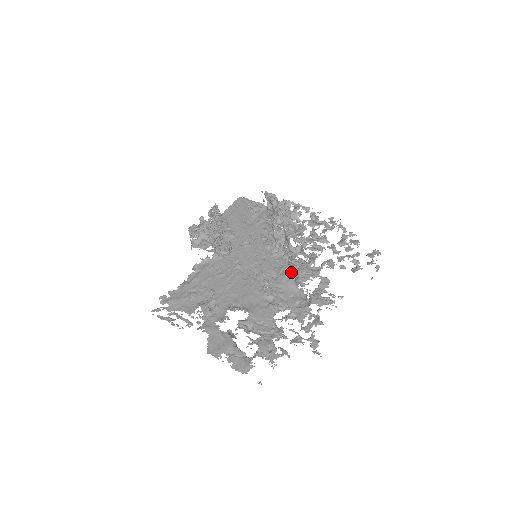
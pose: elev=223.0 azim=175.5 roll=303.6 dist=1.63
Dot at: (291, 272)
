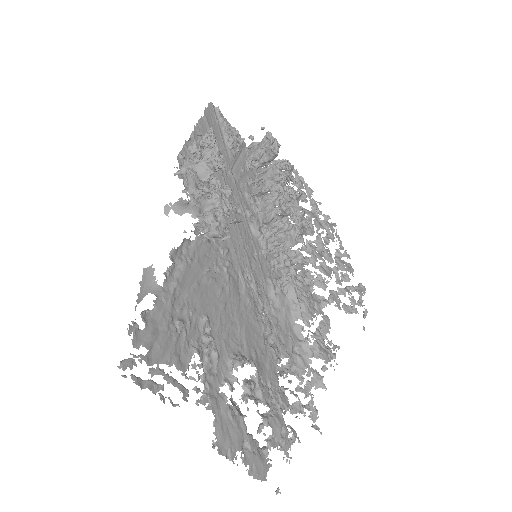
Dot at: (291, 295)
